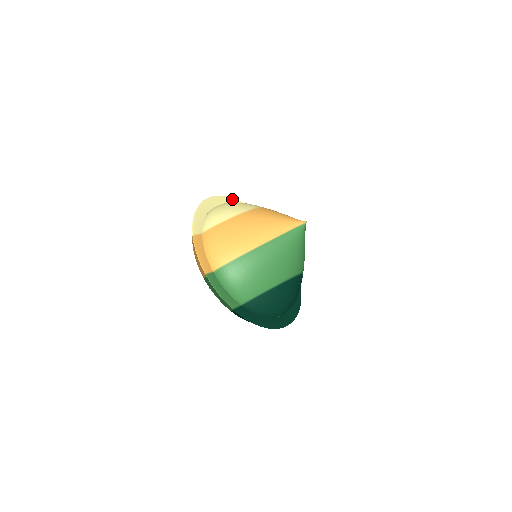
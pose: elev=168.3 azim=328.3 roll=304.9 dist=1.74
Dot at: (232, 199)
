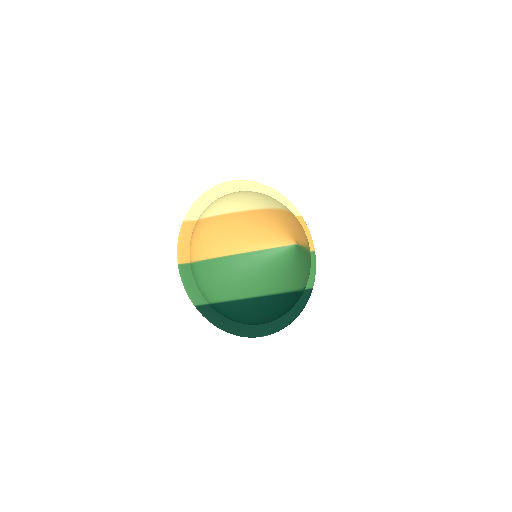
Dot at: (263, 186)
